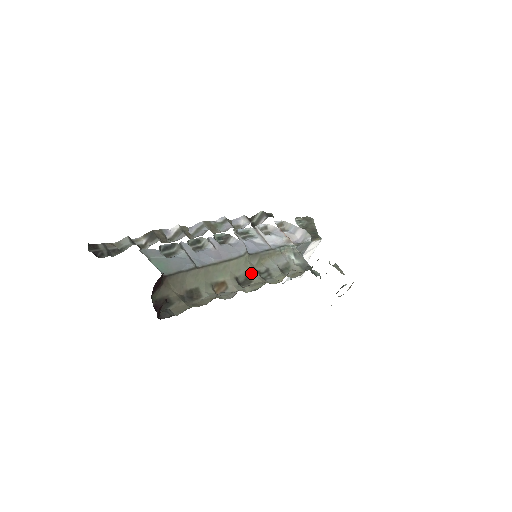
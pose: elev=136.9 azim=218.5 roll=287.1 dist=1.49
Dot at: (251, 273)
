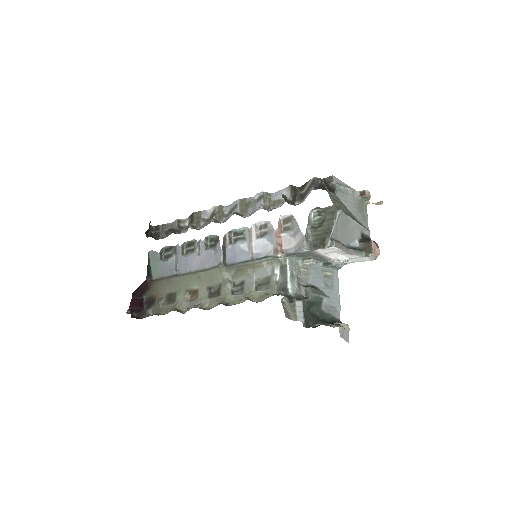
Dot at: (223, 285)
